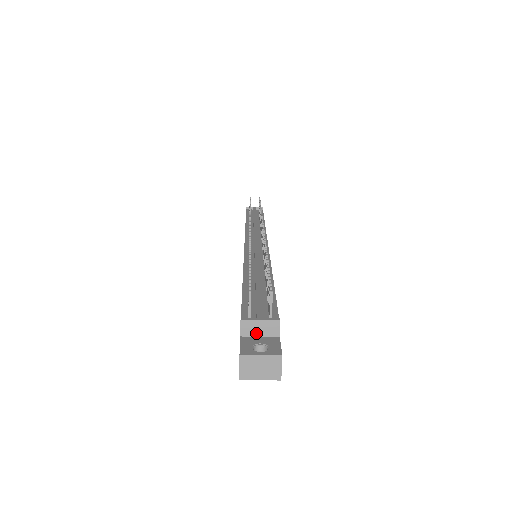
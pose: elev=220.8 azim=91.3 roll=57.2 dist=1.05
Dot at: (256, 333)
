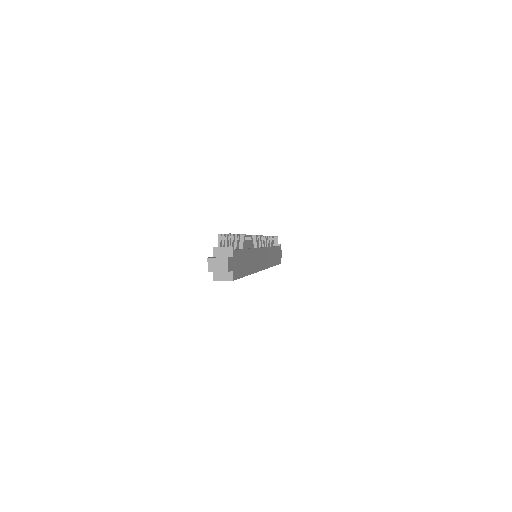
Dot at: (221, 255)
